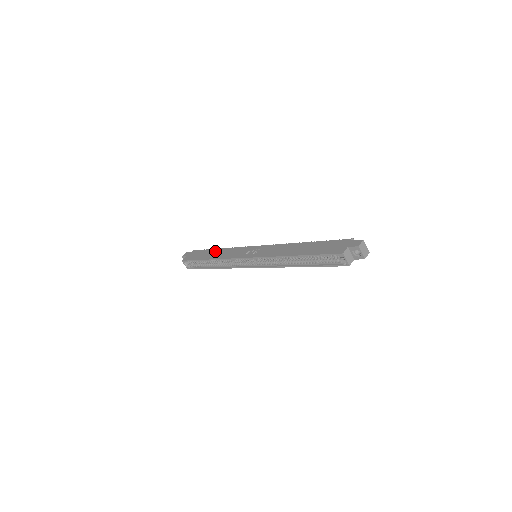
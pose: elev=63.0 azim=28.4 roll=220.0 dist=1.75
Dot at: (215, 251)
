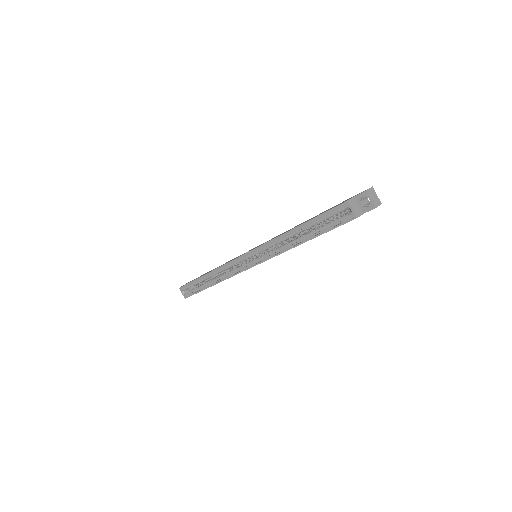
Dot at: occluded
